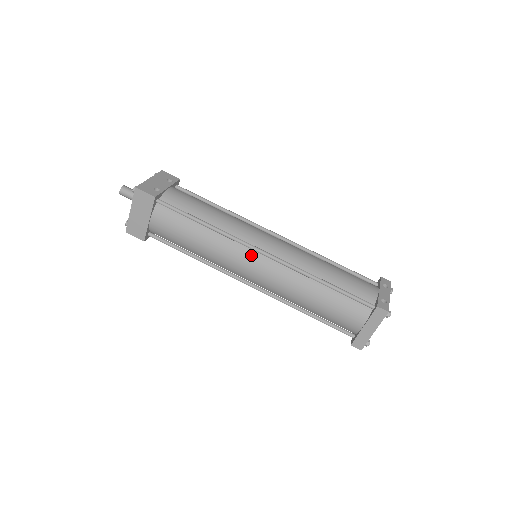
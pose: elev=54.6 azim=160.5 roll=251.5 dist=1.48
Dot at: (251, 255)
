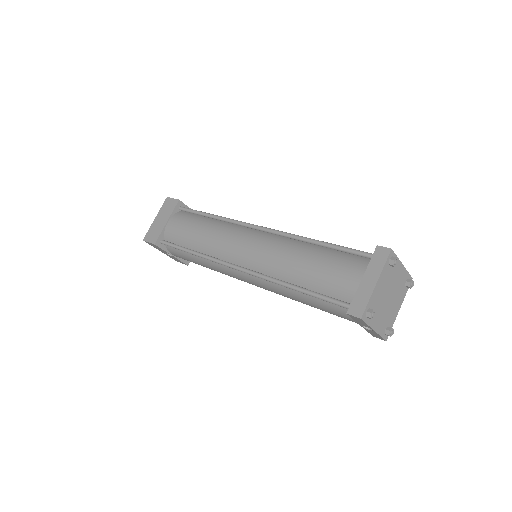
Dot at: (247, 232)
